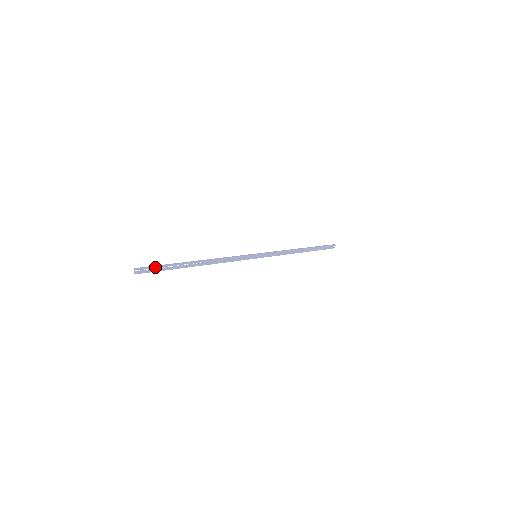
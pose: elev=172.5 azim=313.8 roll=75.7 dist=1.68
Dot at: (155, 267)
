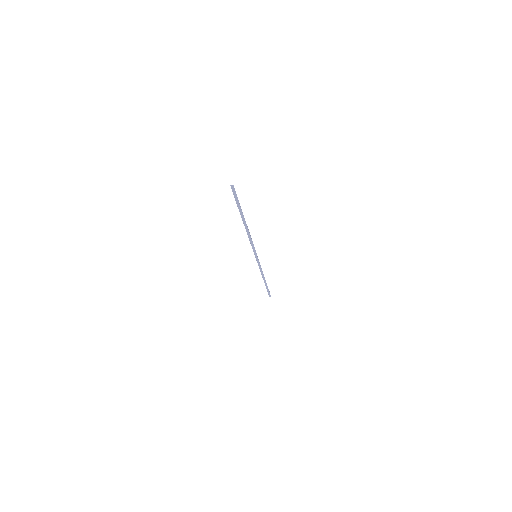
Dot at: (237, 197)
